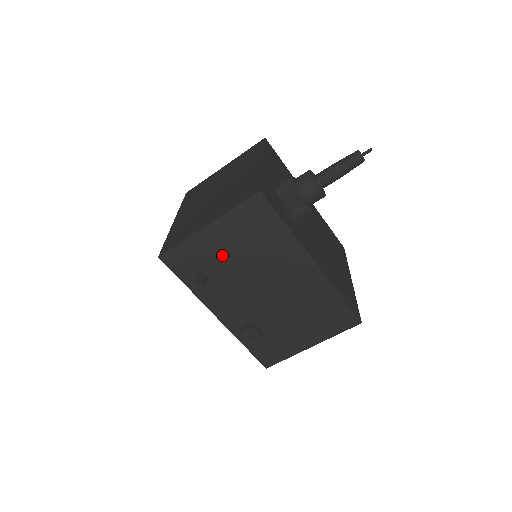
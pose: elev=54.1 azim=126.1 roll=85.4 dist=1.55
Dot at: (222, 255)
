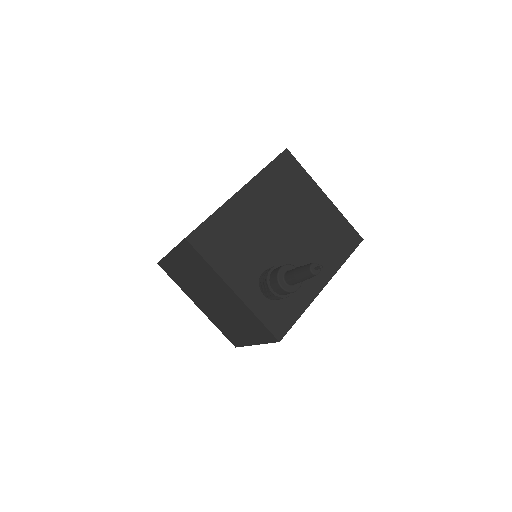
Dot at: occluded
